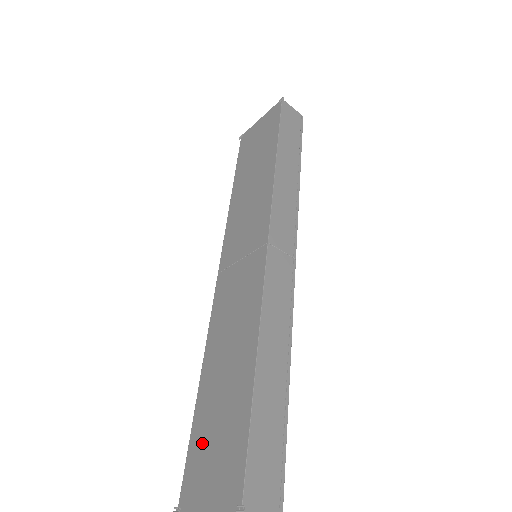
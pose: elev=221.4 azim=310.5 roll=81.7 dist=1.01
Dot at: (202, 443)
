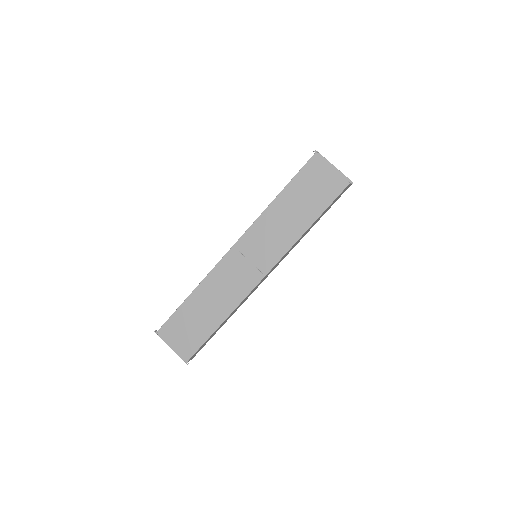
Dot at: (180, 322)
